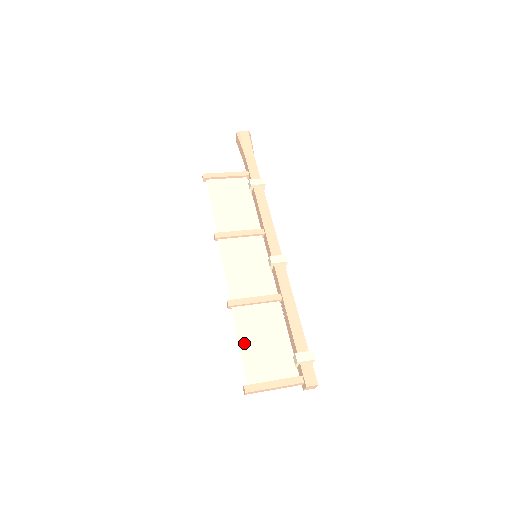
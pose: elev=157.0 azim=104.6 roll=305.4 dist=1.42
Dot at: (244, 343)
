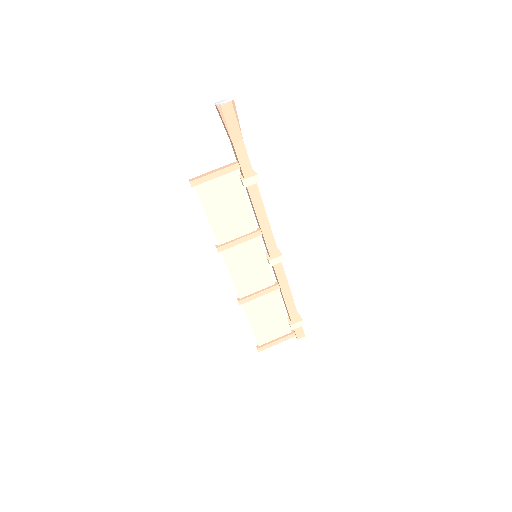
Dot at: (254, 323)
